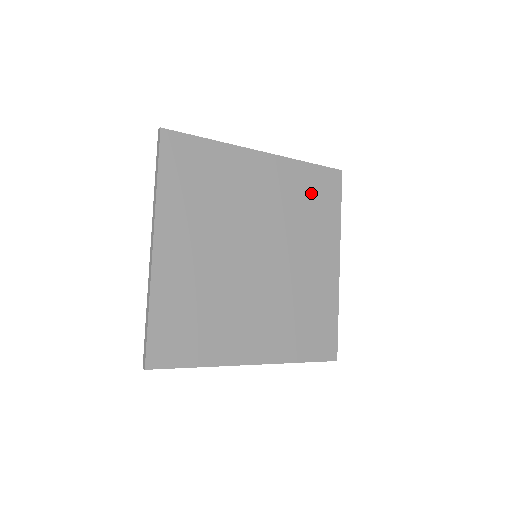
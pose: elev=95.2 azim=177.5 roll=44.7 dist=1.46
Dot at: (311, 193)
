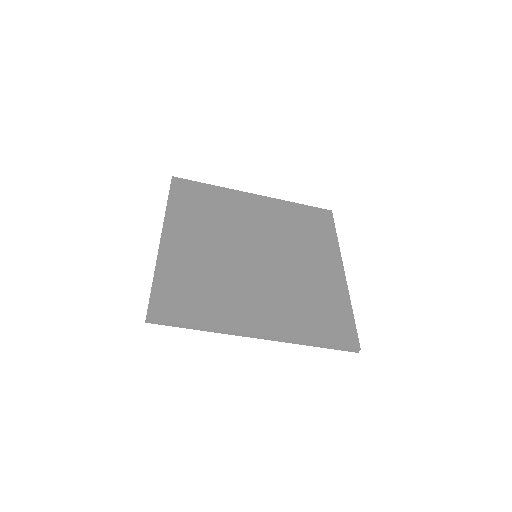
Dot at: (304, 221)
